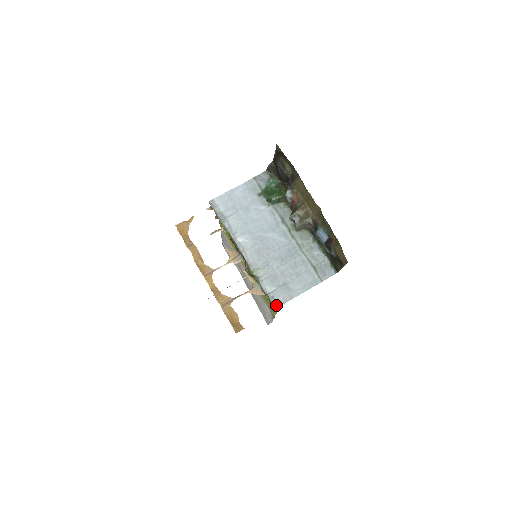
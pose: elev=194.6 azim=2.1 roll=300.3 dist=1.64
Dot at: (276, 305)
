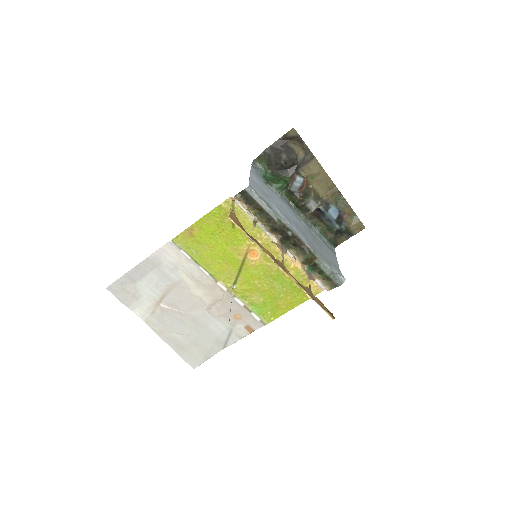
Dot at: (342, 280)
